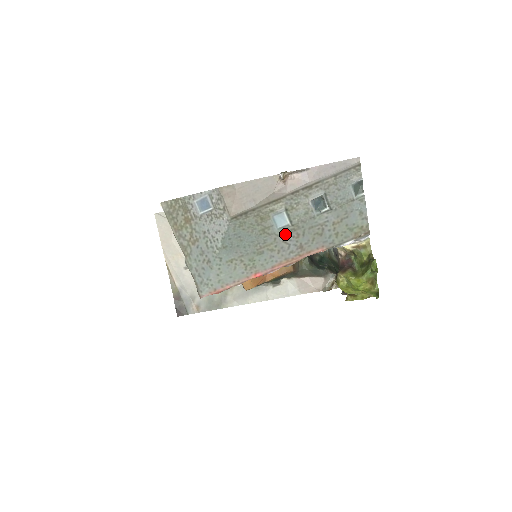
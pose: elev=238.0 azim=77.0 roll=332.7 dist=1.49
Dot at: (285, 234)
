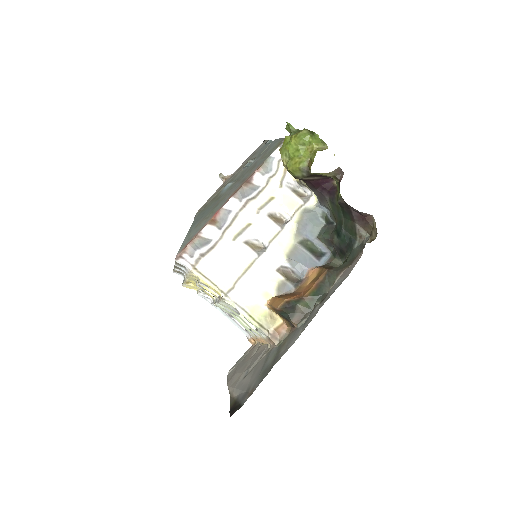
Dot at: (231, 187)
